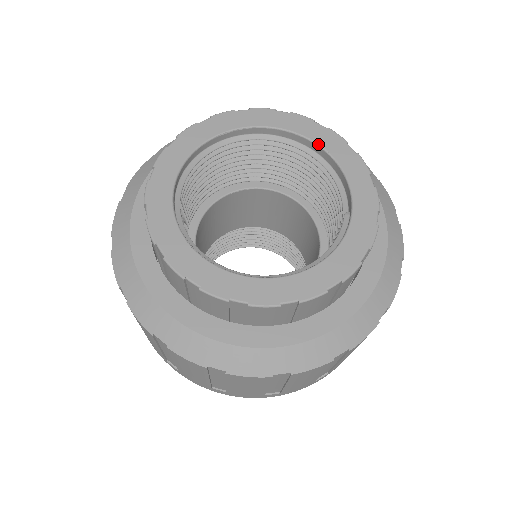
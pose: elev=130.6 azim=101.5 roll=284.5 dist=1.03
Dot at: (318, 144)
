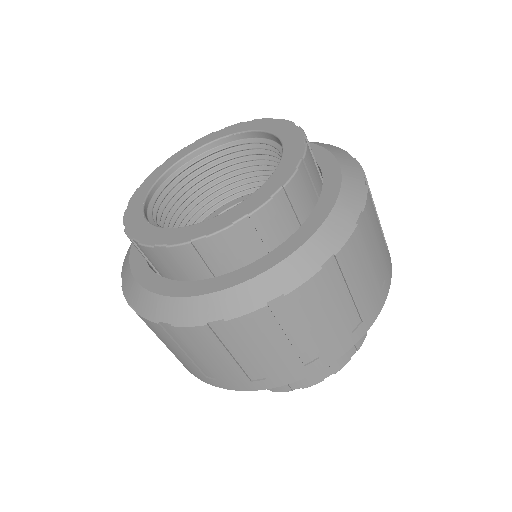
Dot at: (280, 139)
